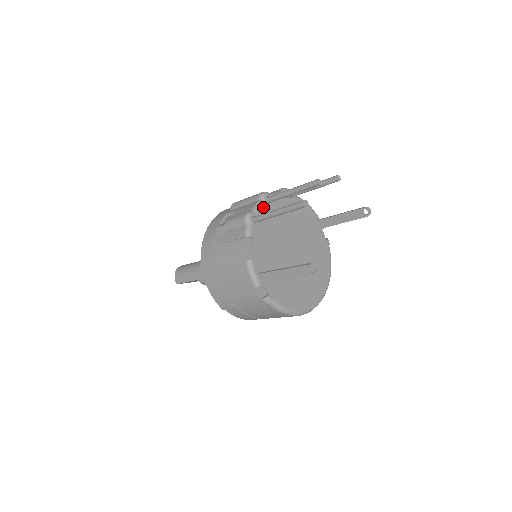
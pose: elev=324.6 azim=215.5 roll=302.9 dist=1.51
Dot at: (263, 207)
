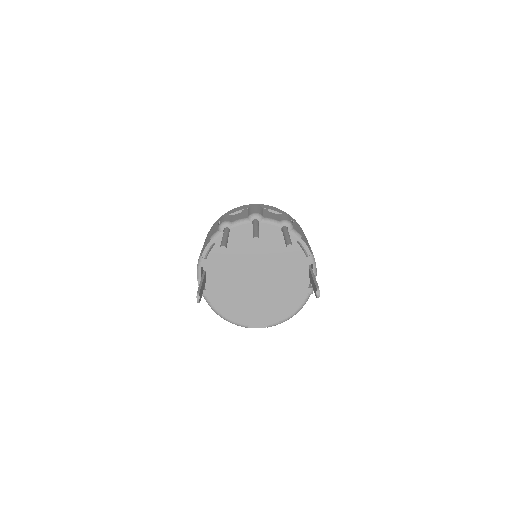
Dot at: (244, 225)
